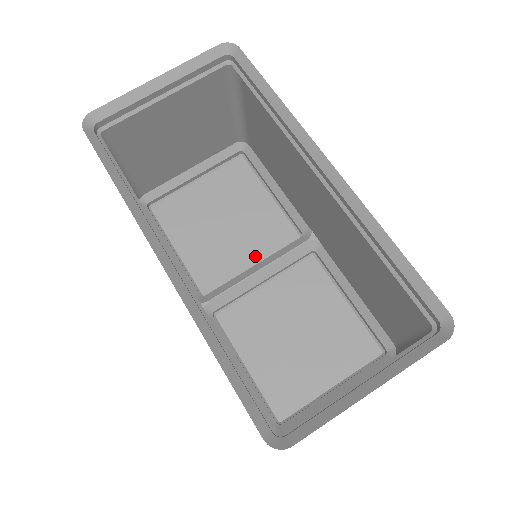
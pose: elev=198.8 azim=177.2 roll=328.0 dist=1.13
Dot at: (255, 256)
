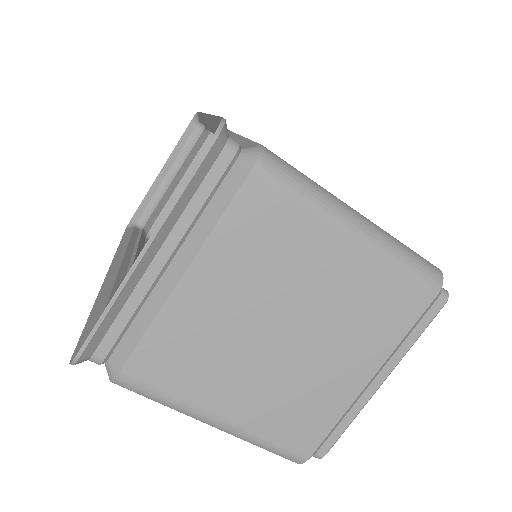
Dot at: occluded
